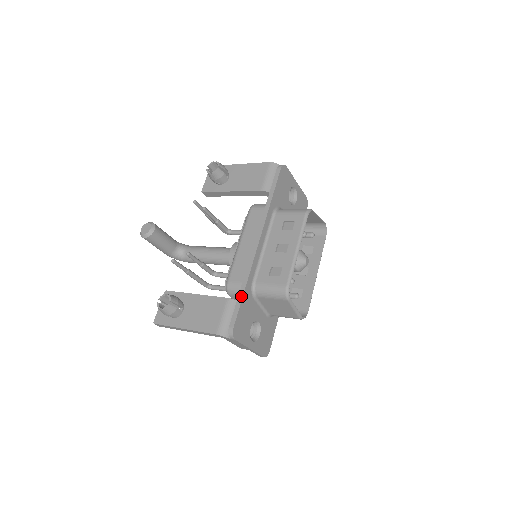
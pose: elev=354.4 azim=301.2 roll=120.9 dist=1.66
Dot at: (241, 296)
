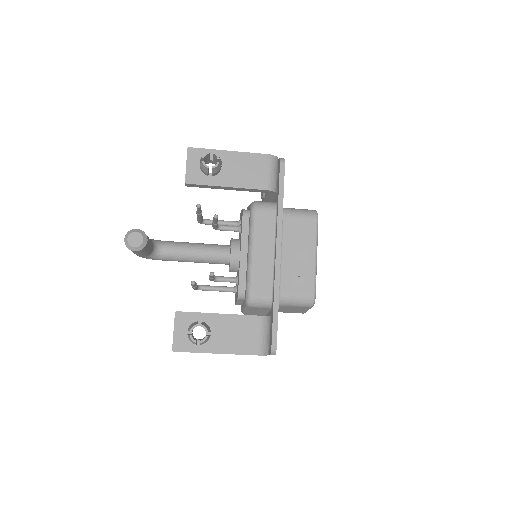
Dot at: (276, 313)
